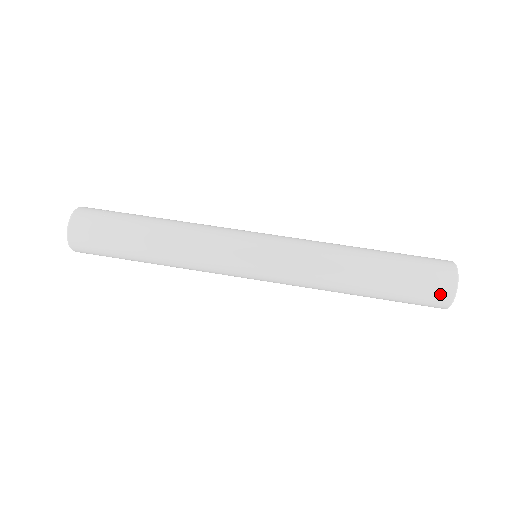
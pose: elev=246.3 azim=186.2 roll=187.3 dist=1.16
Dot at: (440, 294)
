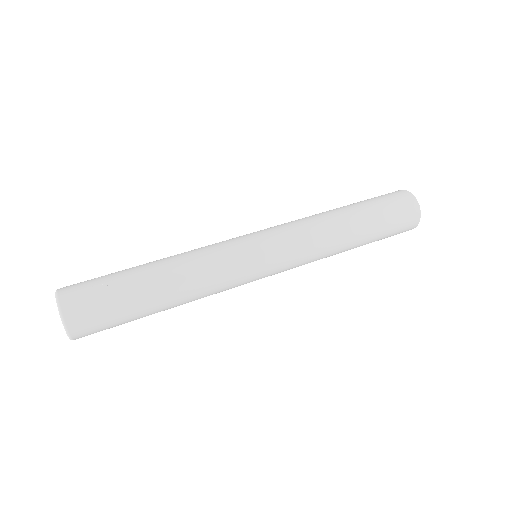
Dot at: (410, 224)
